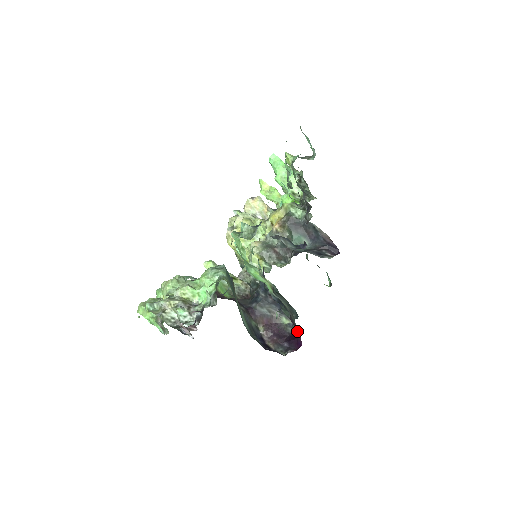
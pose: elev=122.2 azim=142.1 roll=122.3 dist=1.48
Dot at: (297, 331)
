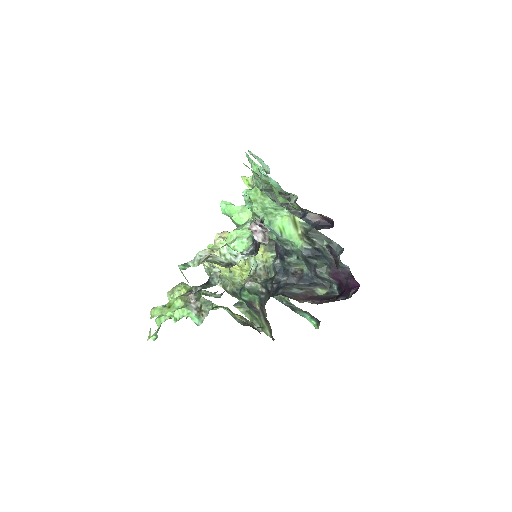
Dot at: (345, 280)
